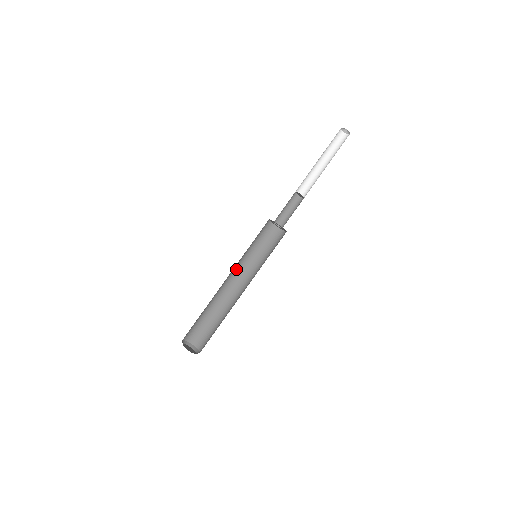
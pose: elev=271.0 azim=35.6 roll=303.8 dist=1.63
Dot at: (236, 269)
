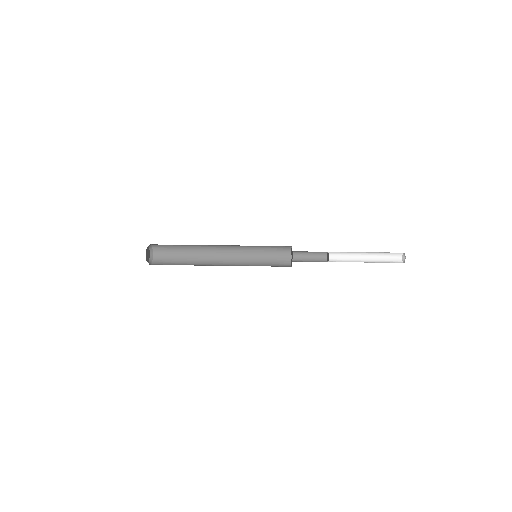
Dot at: (235, 256)
